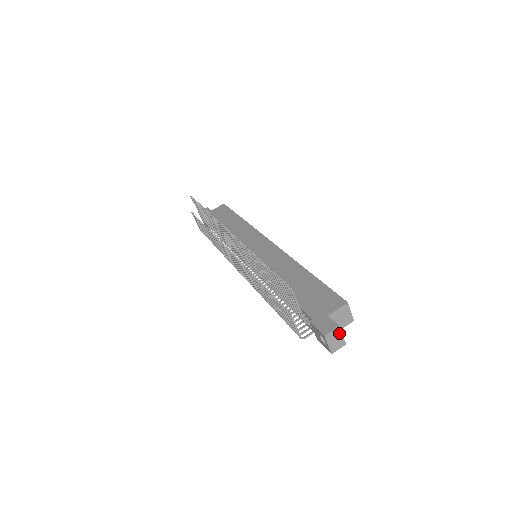
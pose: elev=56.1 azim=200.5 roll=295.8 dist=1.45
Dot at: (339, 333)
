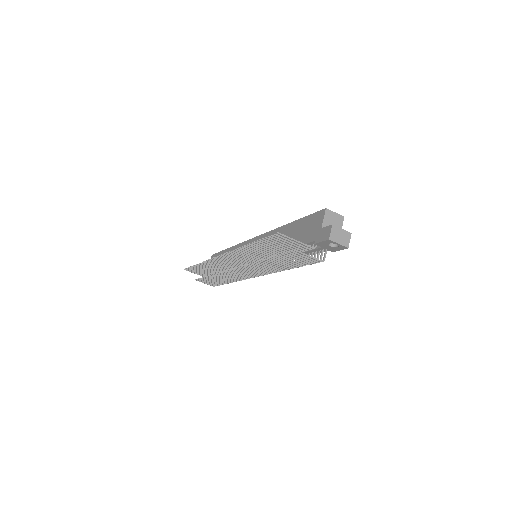
Dot at: (337, 229)
